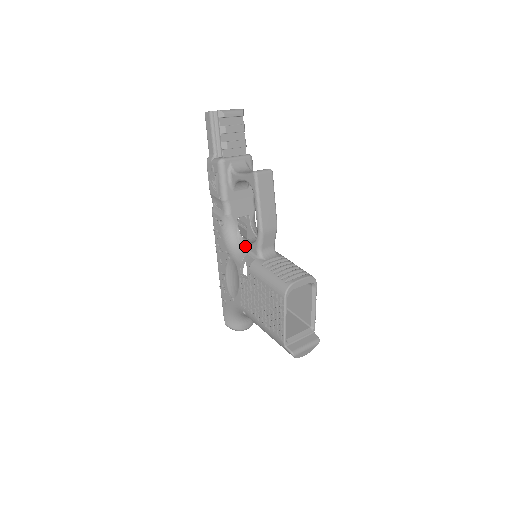
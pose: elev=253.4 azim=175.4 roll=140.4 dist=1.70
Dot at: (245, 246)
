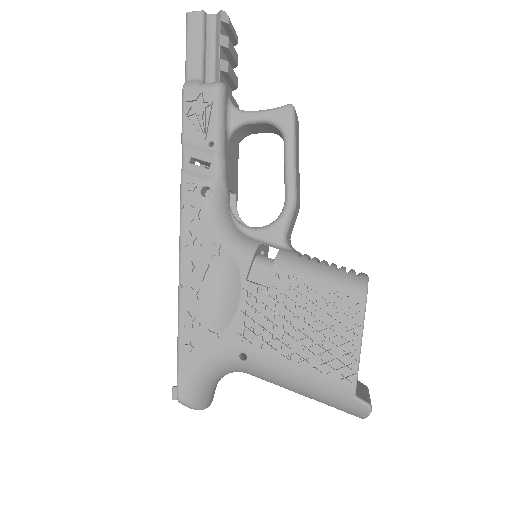
Dot at: (250, 232)
